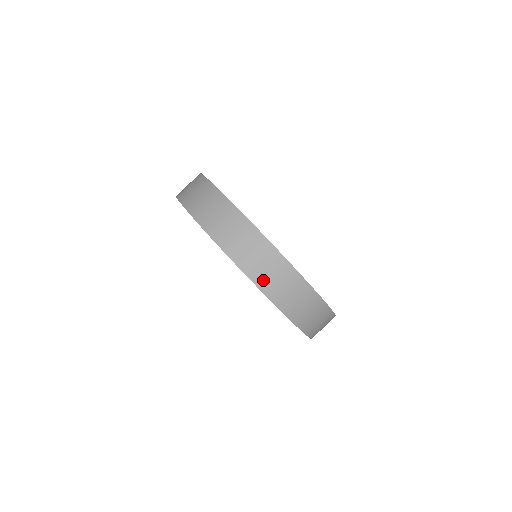
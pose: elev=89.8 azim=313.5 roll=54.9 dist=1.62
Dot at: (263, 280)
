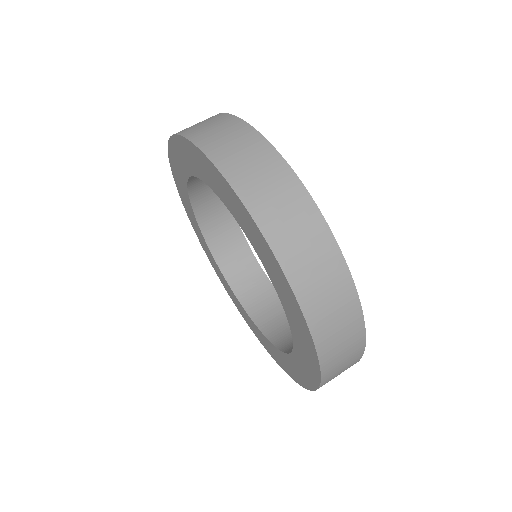
Dot at: (266, 214)
